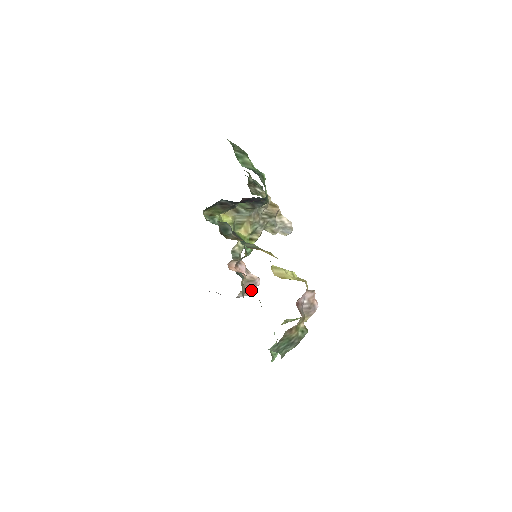
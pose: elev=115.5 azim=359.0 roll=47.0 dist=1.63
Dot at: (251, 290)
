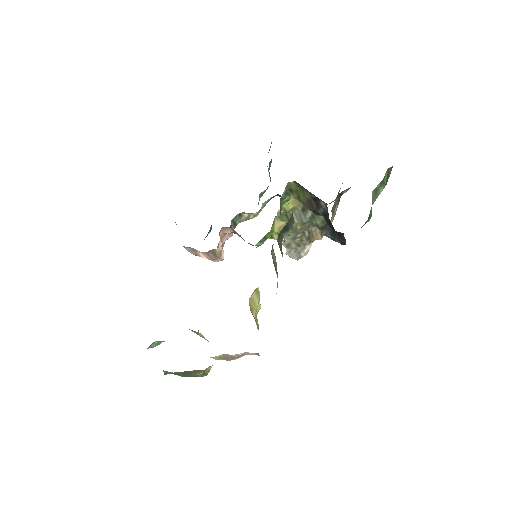
Dot at: (202, 256)
